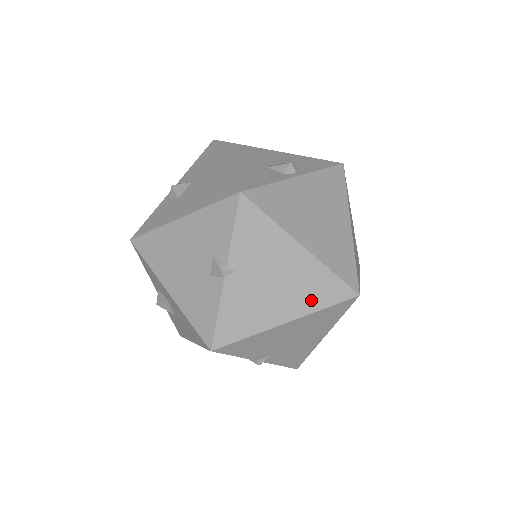
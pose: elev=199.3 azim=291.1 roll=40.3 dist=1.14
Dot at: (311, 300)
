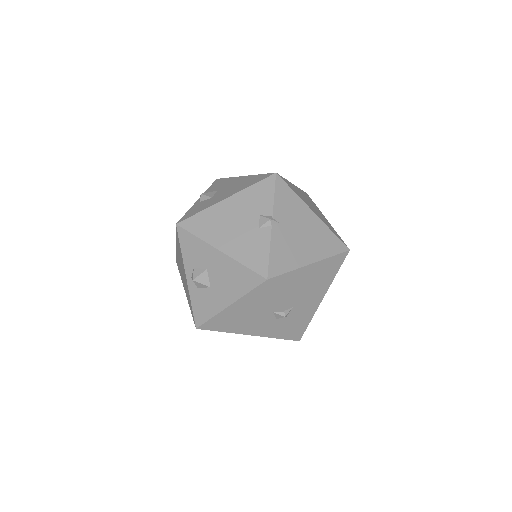
Dot at: (324, 249)
